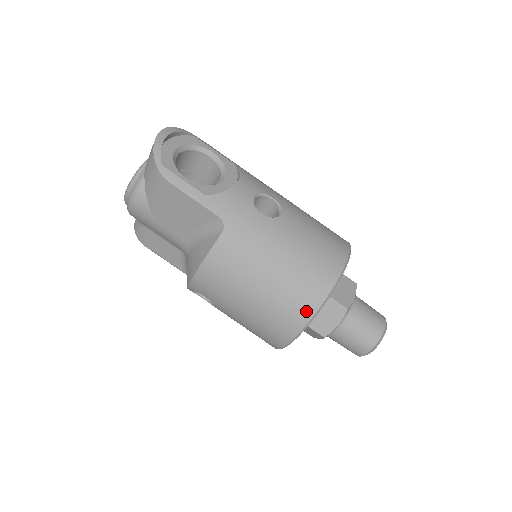
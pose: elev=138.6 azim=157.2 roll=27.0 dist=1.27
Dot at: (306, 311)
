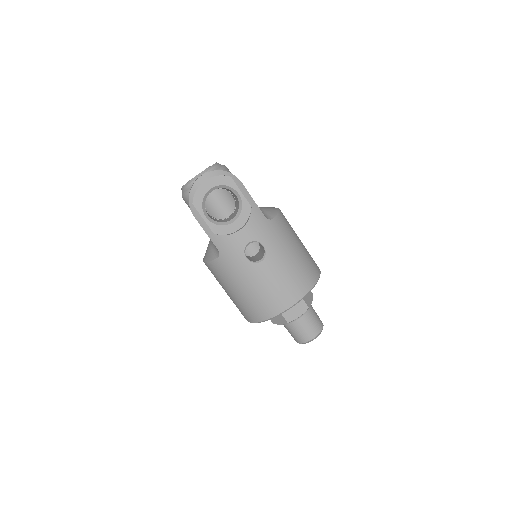
Dot at: (253, 318)
